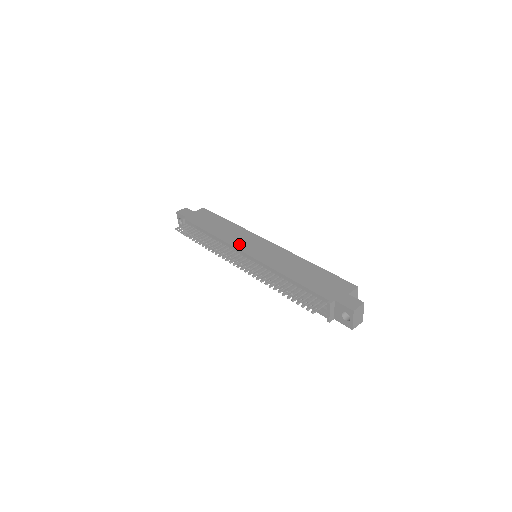
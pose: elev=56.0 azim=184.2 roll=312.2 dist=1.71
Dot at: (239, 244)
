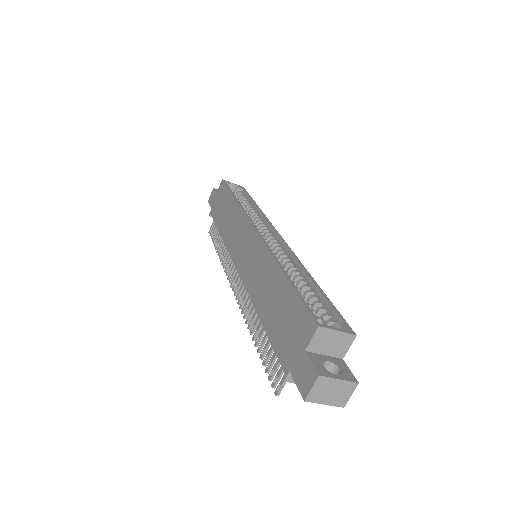
Dot at: (234, 249)
